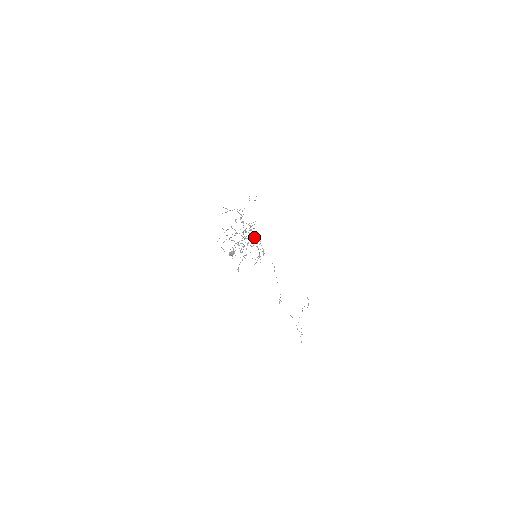
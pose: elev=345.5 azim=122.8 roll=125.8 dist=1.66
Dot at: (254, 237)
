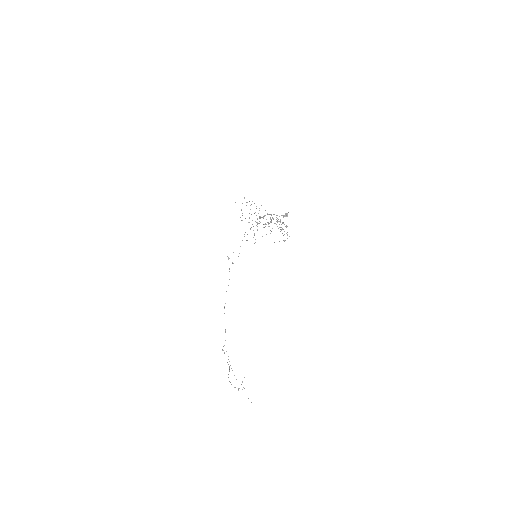
Dot at: occluded
